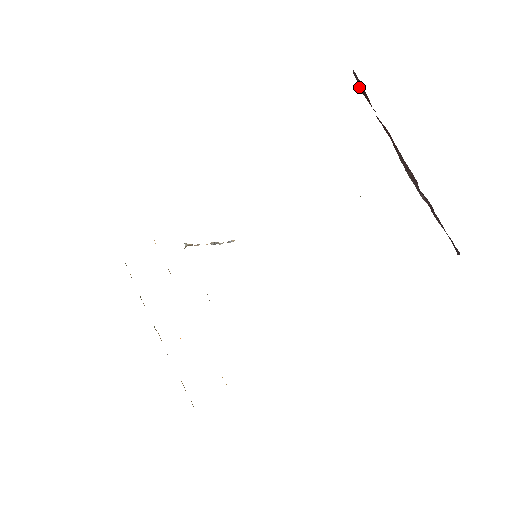
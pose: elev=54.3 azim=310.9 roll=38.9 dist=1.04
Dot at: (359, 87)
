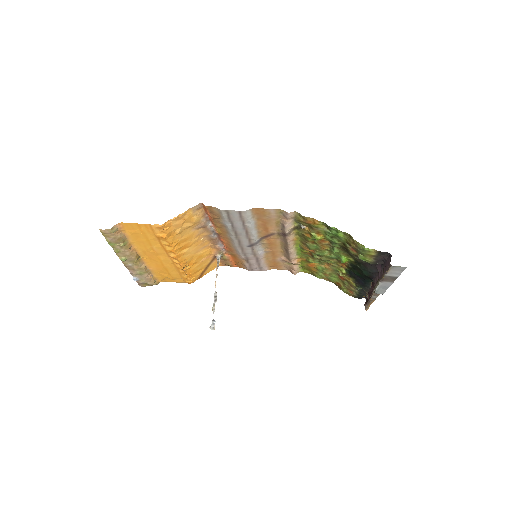
Dot at: (365, 303)
